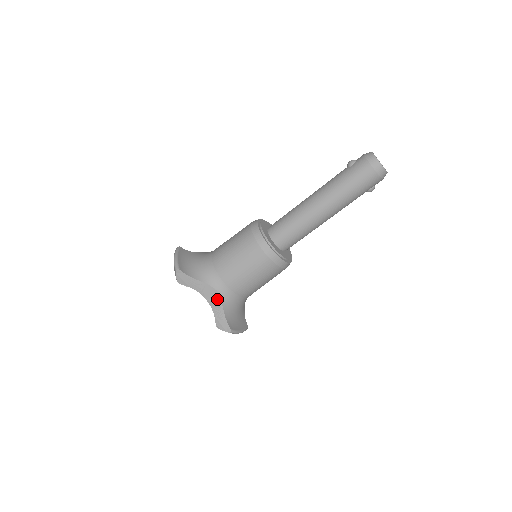
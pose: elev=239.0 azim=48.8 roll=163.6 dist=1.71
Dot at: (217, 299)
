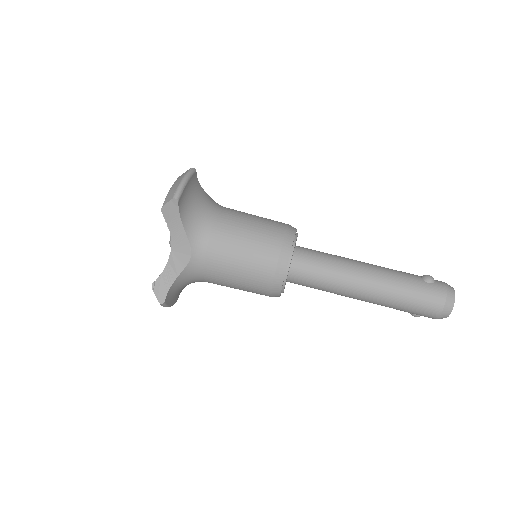
Dot at: (182, 263)
